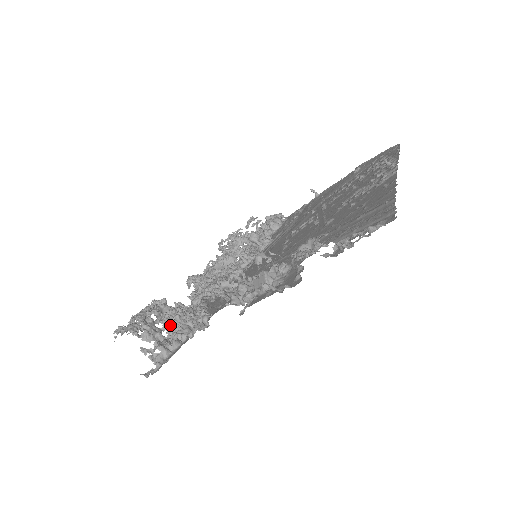
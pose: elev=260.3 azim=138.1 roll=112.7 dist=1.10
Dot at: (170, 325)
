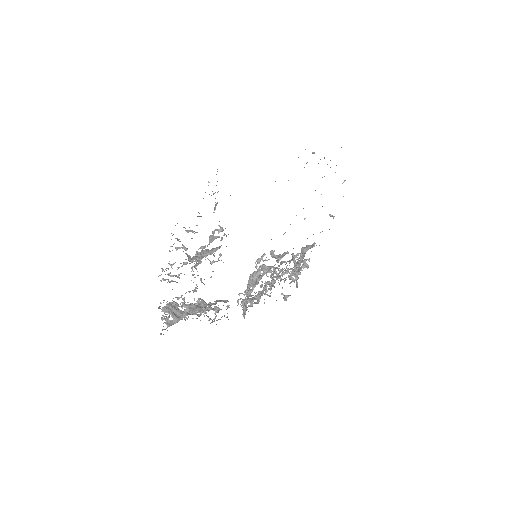
Dot at: (190, 308)
